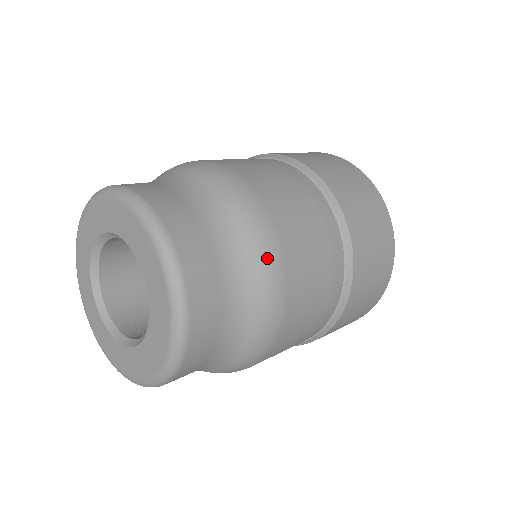
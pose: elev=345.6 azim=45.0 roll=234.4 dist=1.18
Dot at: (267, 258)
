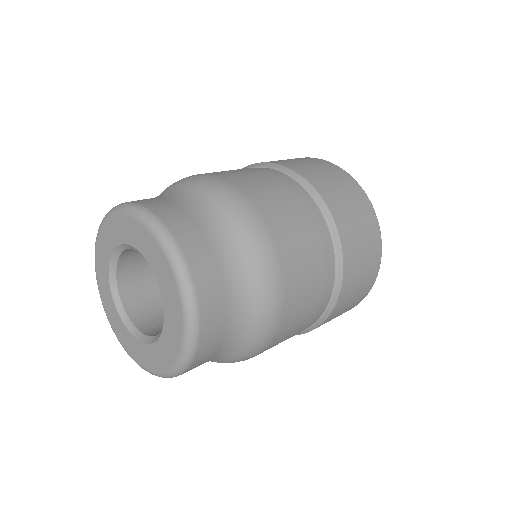
Dot at: (268, 319)
